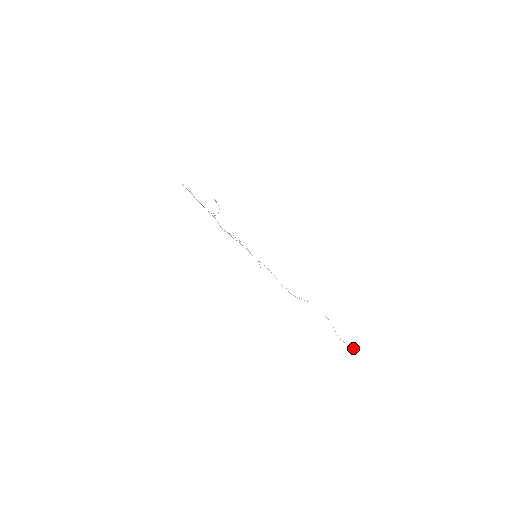
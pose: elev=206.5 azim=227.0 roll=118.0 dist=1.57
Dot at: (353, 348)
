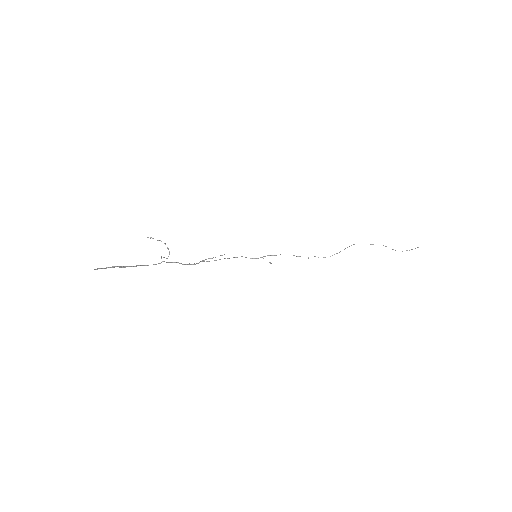
Dot at: (418, 247)
